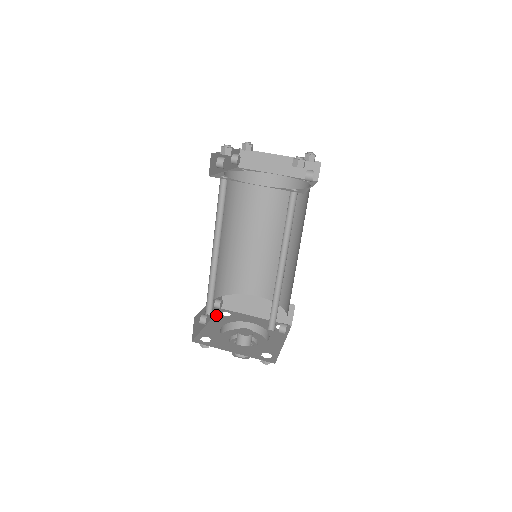
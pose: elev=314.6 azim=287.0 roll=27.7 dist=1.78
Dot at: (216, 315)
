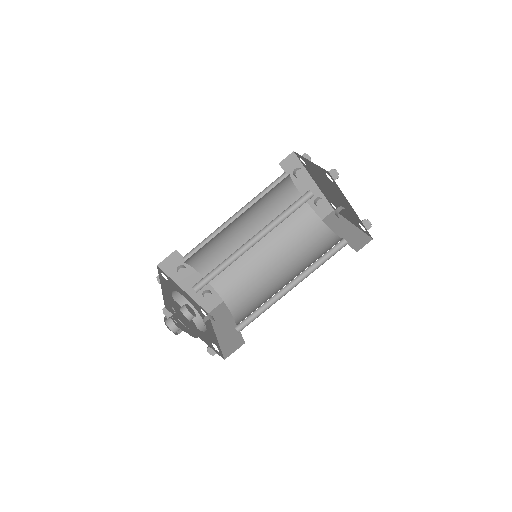
Dot at: (198, 304)
